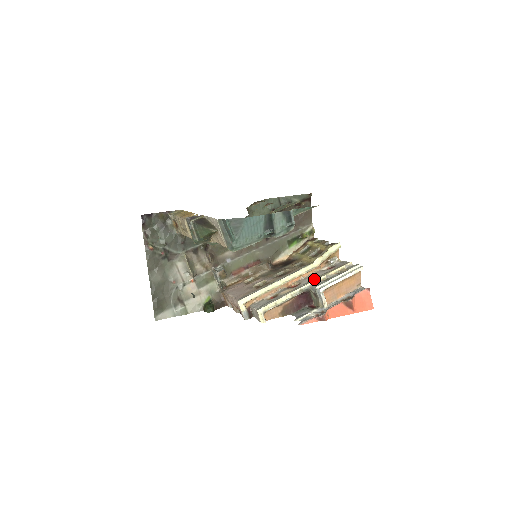
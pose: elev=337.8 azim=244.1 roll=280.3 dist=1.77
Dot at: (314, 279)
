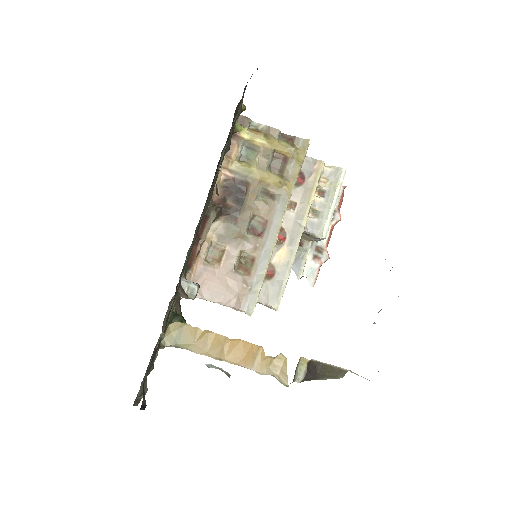
Dot at: (301, 217)
